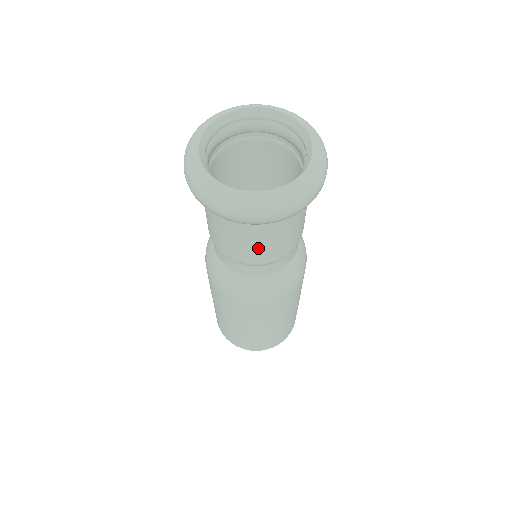
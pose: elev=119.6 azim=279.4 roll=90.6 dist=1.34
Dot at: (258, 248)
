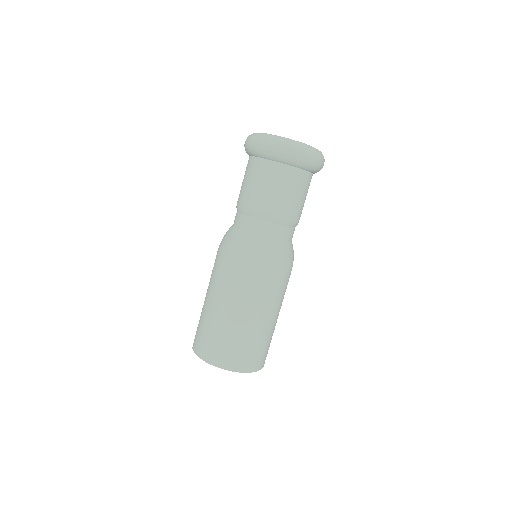
Dot at: (263, 192)
